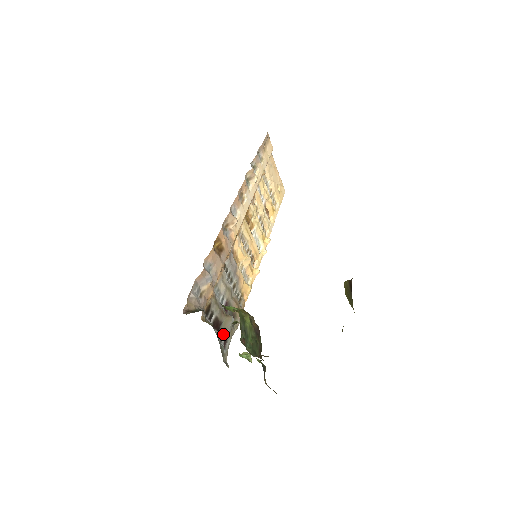
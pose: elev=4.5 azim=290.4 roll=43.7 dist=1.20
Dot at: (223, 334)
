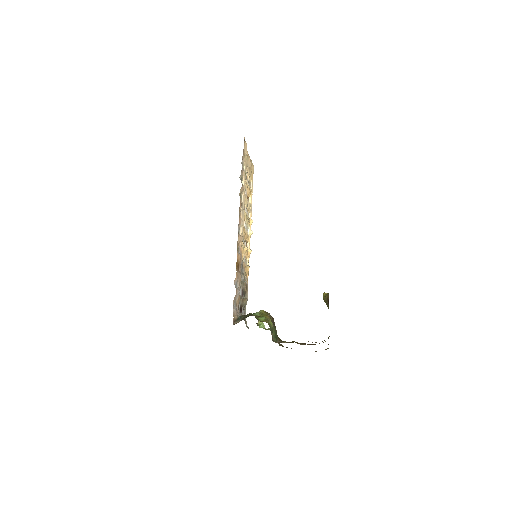
Dot at: (243, 310)
